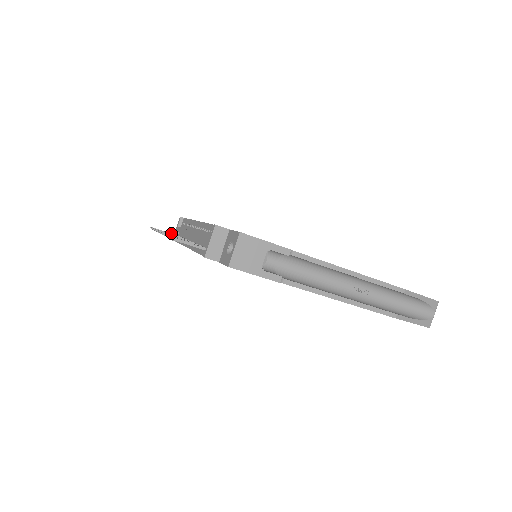
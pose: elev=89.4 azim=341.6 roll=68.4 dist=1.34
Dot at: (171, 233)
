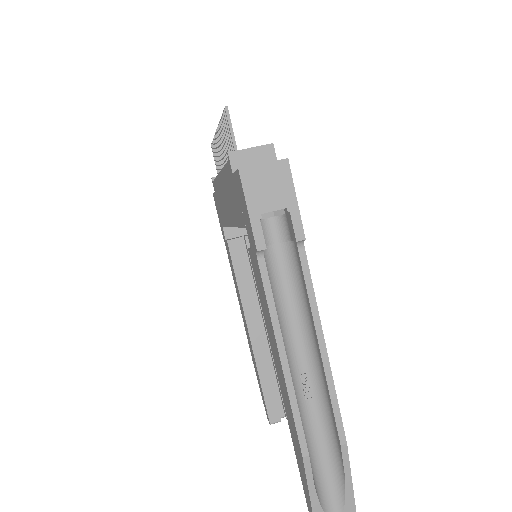
Dot at: occluded
